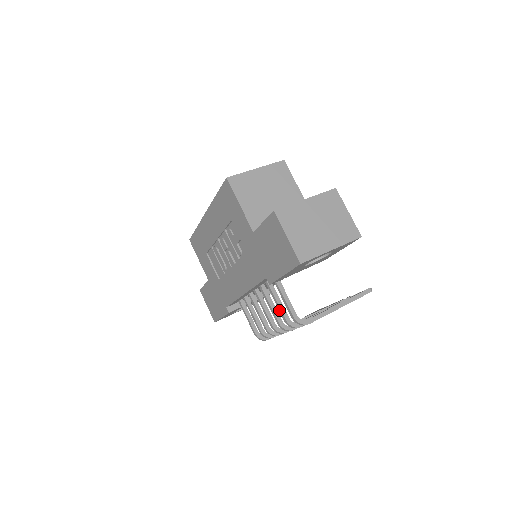
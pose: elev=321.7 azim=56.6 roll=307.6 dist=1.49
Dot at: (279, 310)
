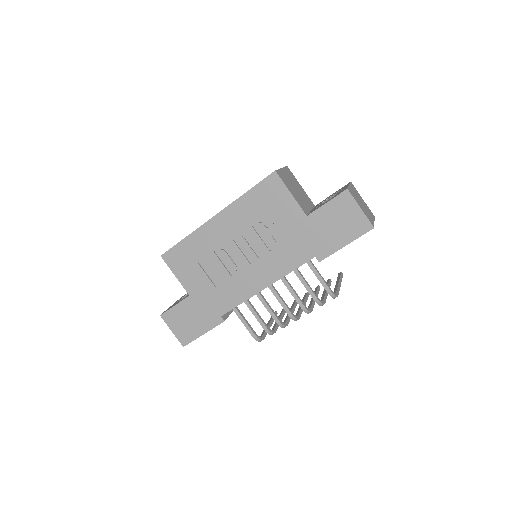
Dot at: (309, 292)
